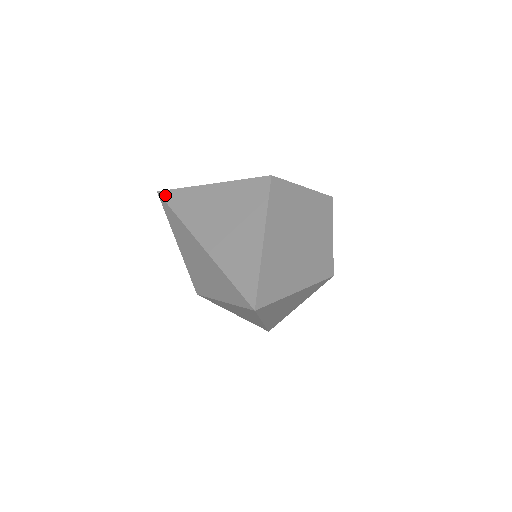
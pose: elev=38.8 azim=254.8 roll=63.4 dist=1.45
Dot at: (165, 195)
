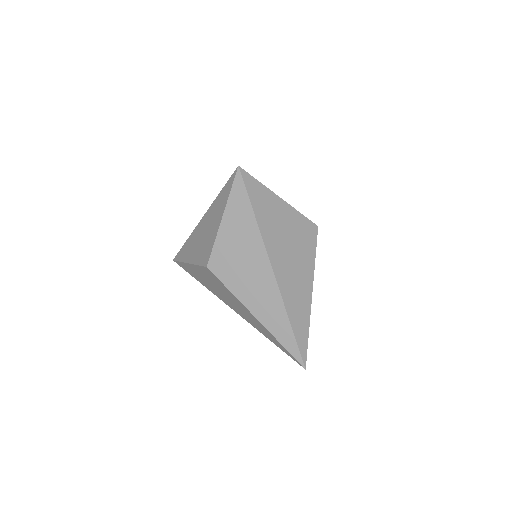
Dot at: occluded
